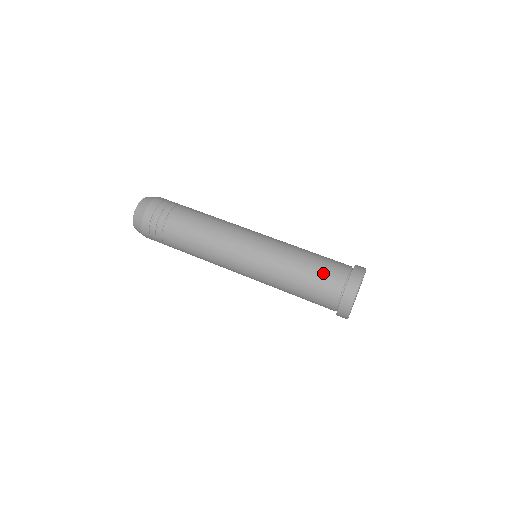
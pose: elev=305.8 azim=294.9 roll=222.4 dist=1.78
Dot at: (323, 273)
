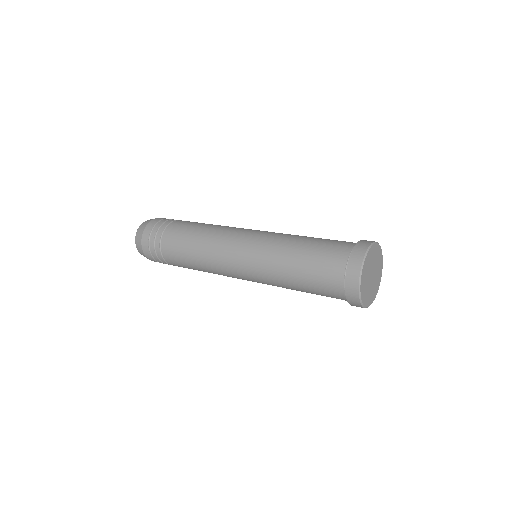
Dot at: occluded
